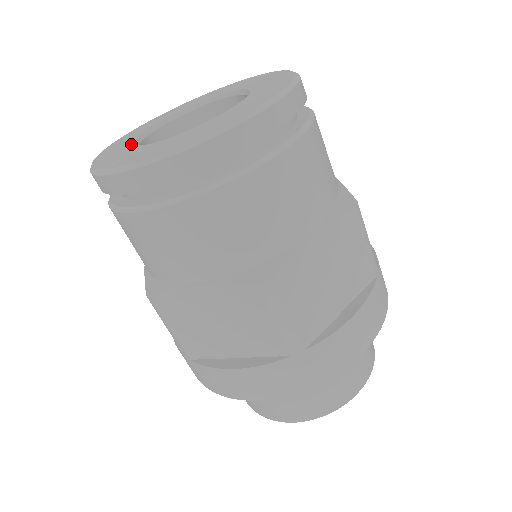
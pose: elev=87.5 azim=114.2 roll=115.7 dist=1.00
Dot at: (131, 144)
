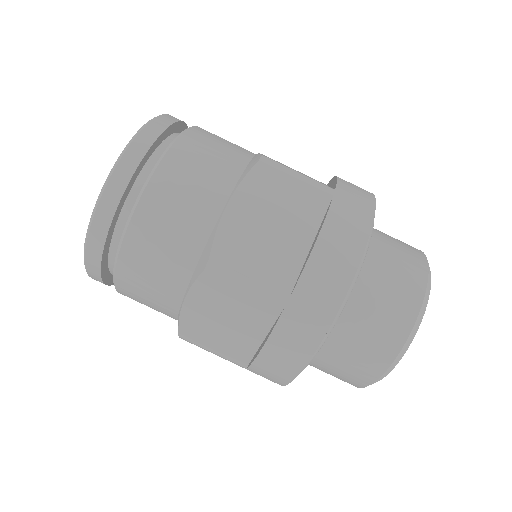
Dot at: occluded
